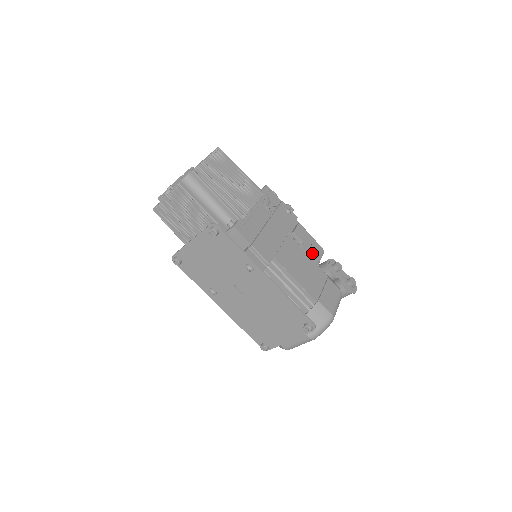
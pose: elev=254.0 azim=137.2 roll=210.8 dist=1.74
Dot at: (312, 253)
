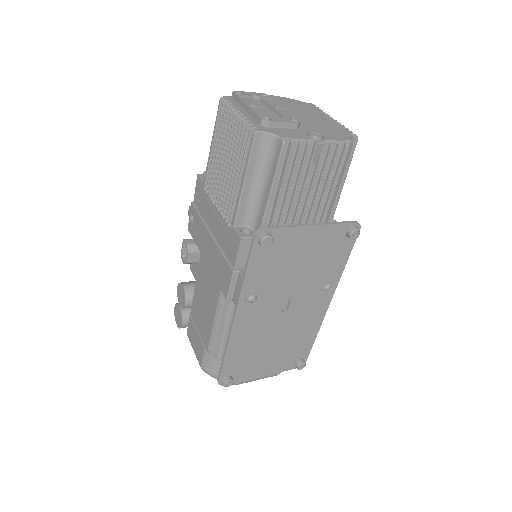
Dot at: occluded
